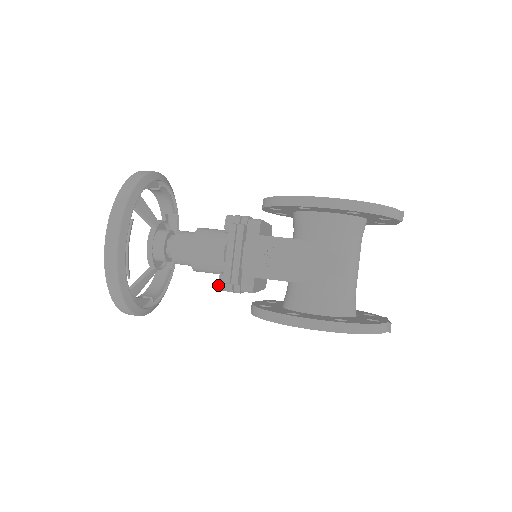
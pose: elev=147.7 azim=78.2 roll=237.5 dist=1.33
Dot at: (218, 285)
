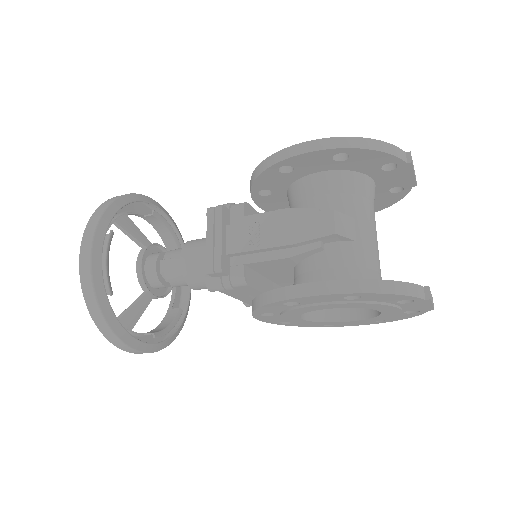
Dot at: (205, 283)
